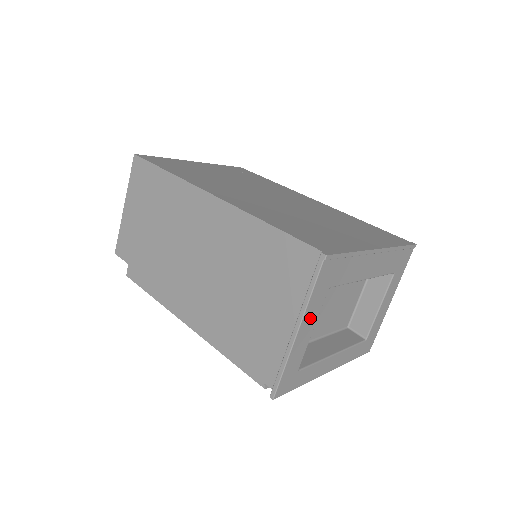
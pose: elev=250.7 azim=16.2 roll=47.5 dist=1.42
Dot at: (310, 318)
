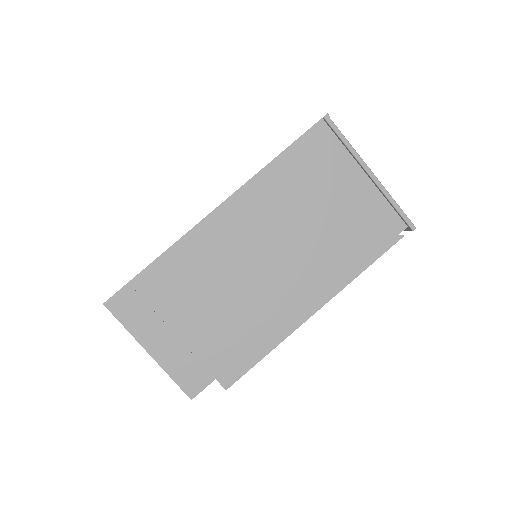
Dot at: occluded
